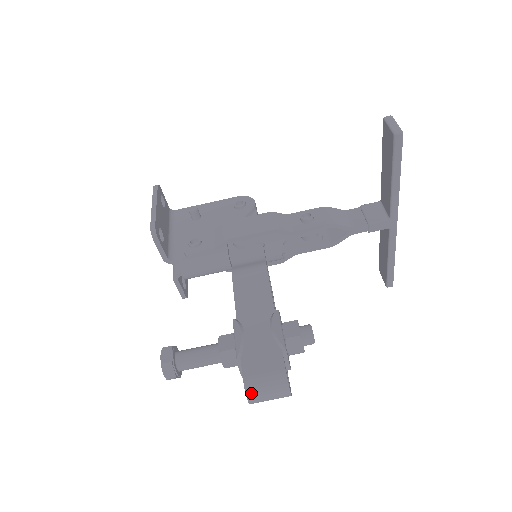
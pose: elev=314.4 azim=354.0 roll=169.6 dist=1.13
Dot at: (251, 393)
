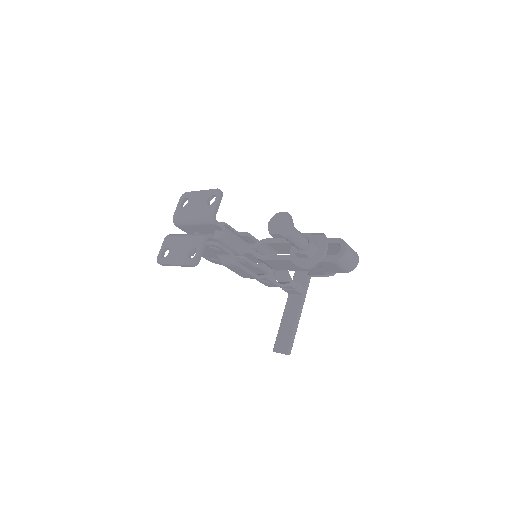
Dot at: (347, 244)
